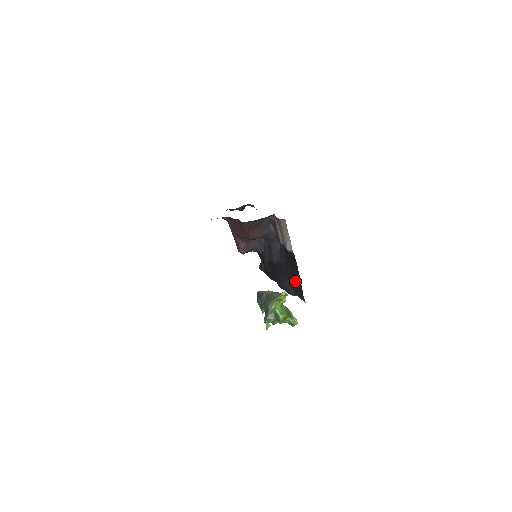
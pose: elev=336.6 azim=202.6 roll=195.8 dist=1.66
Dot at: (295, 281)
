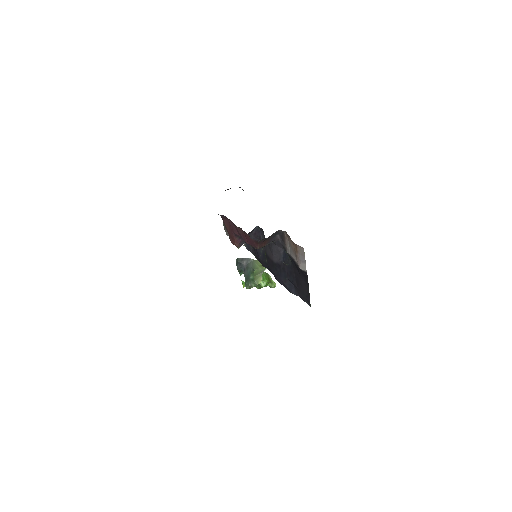
Dot at: (301, 288)
